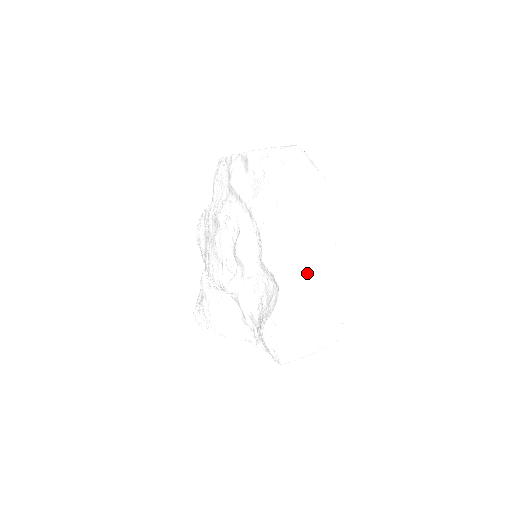
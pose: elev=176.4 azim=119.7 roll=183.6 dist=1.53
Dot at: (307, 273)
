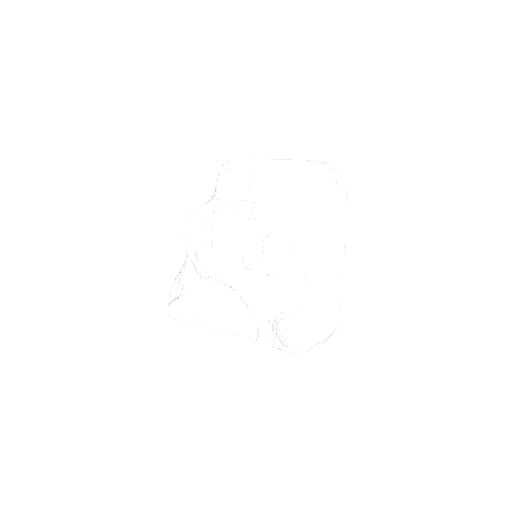
Dot at: (328, 275)
